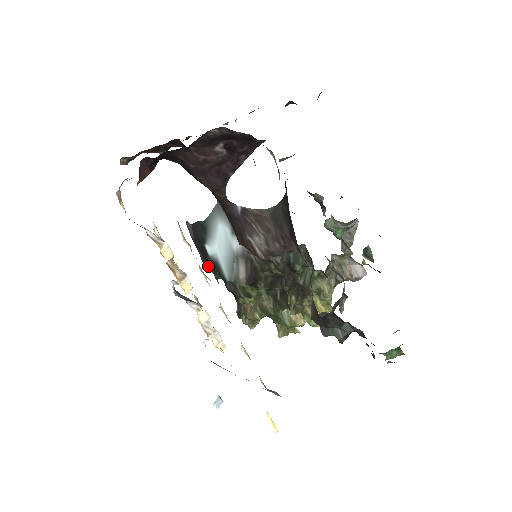
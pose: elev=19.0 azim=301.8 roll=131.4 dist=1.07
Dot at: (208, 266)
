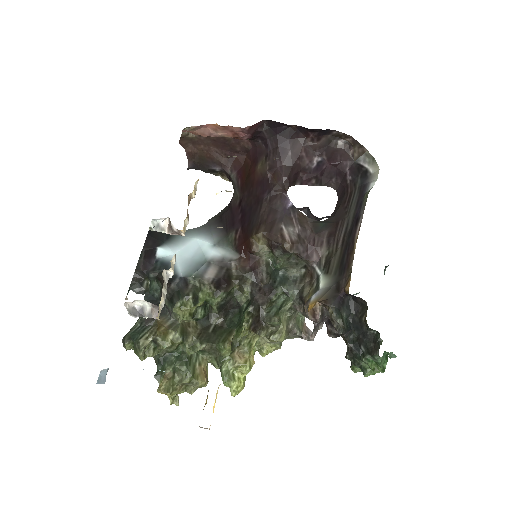
Dot at: (142, 267)
